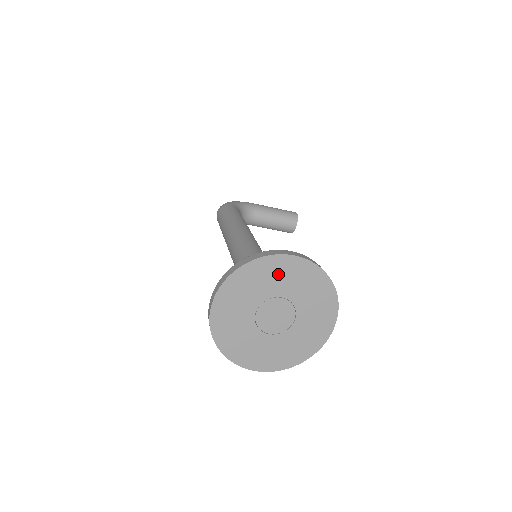
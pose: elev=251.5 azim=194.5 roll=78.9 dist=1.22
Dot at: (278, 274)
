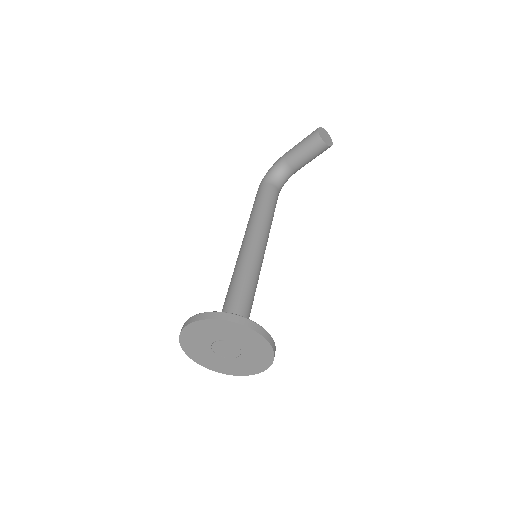
Dot at: (197, 335)
